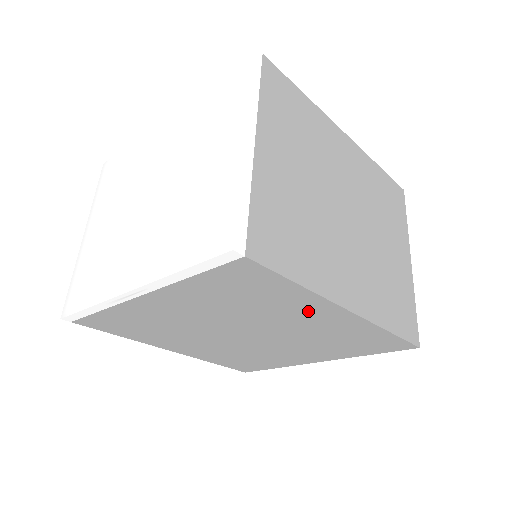
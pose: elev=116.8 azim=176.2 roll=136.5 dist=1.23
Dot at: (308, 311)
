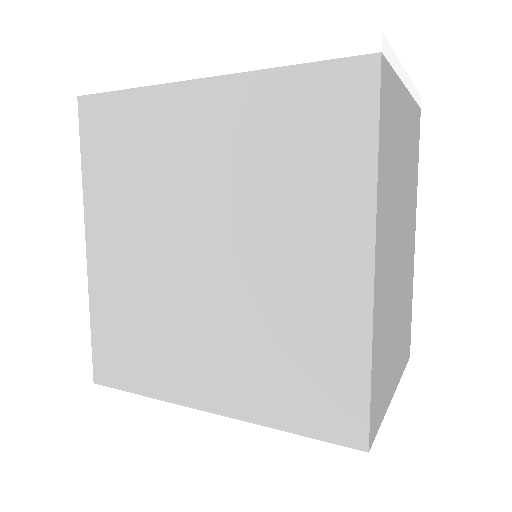
Dot at: (330, 230)
